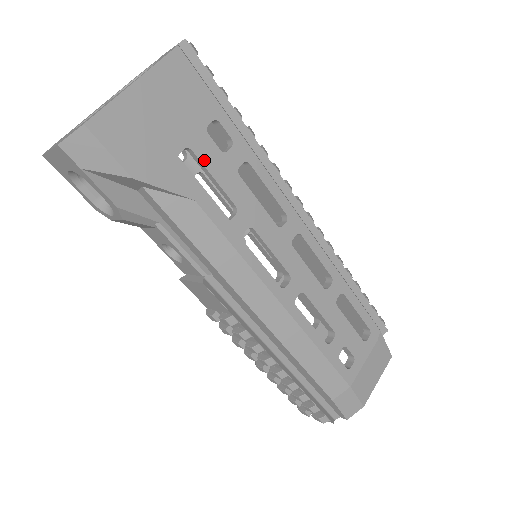
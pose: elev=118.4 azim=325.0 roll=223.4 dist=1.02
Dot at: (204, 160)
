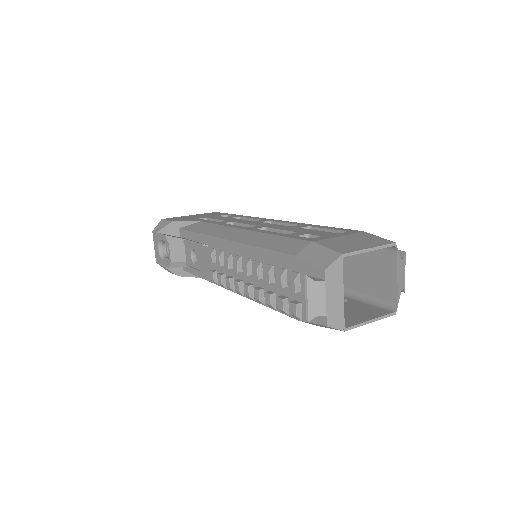
Dot at: (213, 218)
